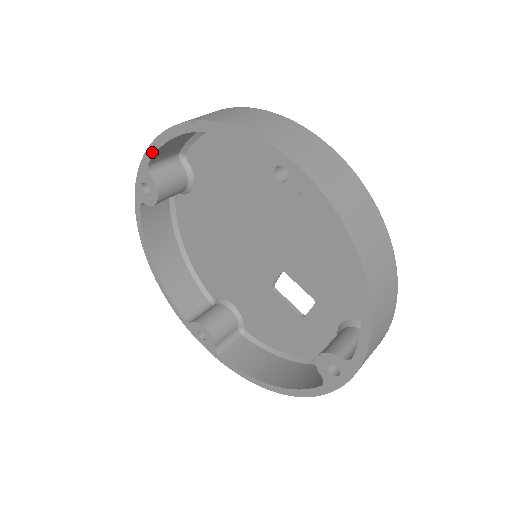
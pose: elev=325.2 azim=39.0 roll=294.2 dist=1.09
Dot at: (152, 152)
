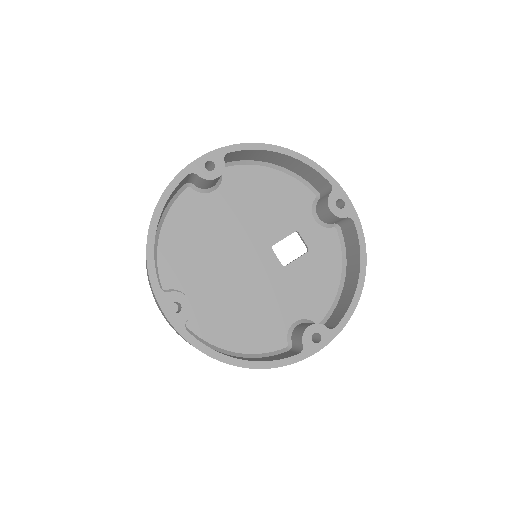
Dot at: (154, 274)
